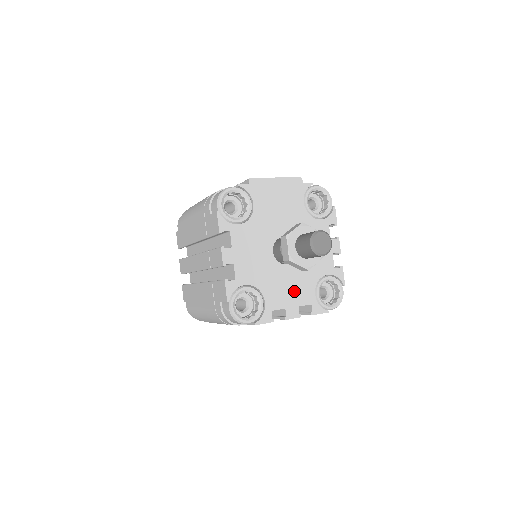
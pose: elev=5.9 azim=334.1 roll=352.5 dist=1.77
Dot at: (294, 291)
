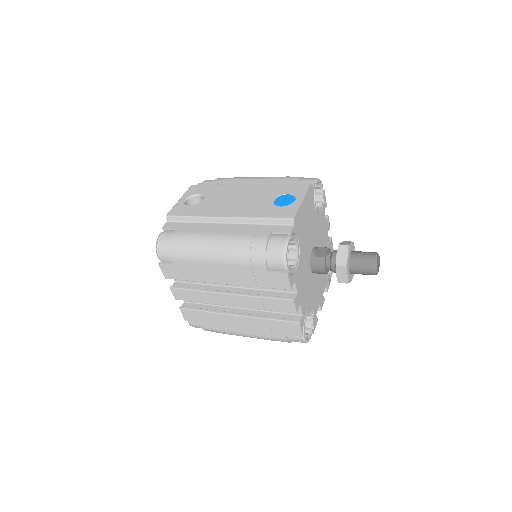
Dot at: (321, 286)
